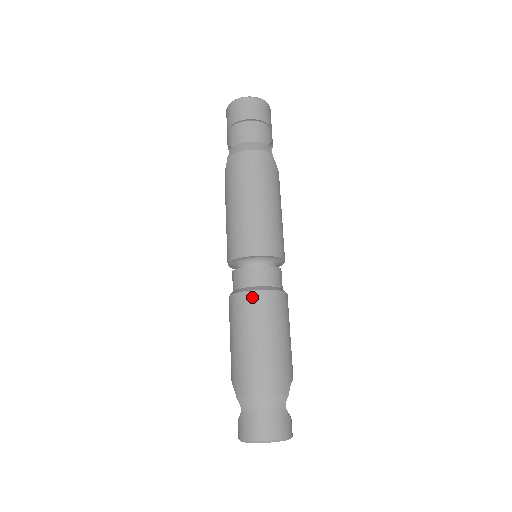
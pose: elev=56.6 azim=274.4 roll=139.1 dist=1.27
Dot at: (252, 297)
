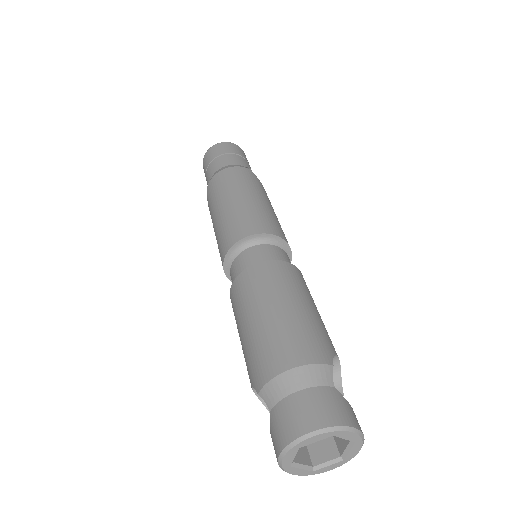
Dot at: (252, 271)
